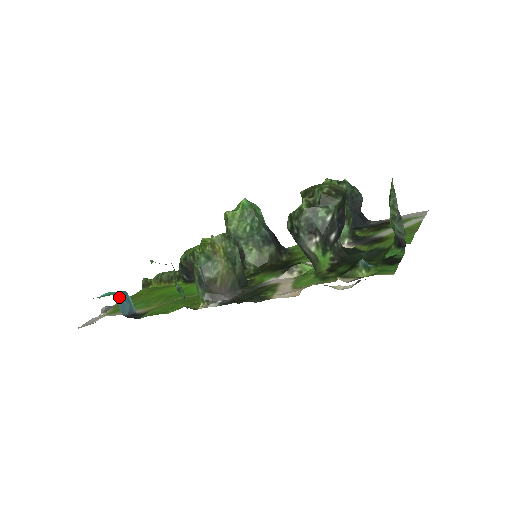
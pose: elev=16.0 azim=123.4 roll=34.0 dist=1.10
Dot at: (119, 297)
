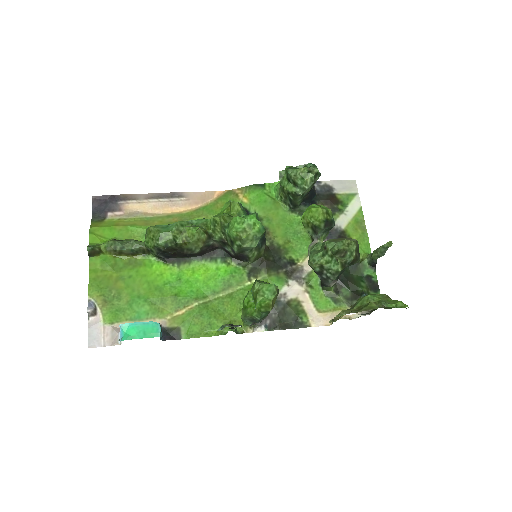
Dot at: occluded
